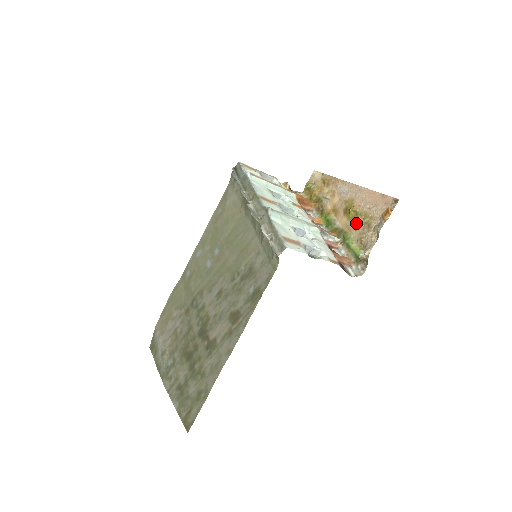
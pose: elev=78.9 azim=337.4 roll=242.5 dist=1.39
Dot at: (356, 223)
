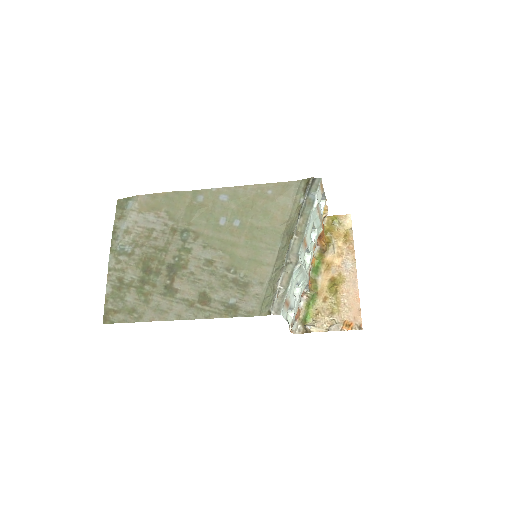
Dot at: (328, 298)
